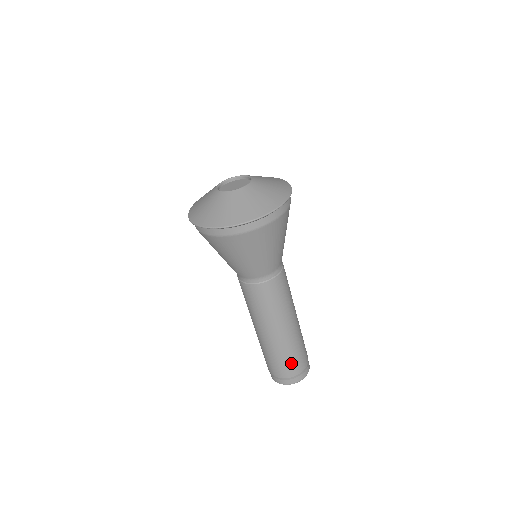
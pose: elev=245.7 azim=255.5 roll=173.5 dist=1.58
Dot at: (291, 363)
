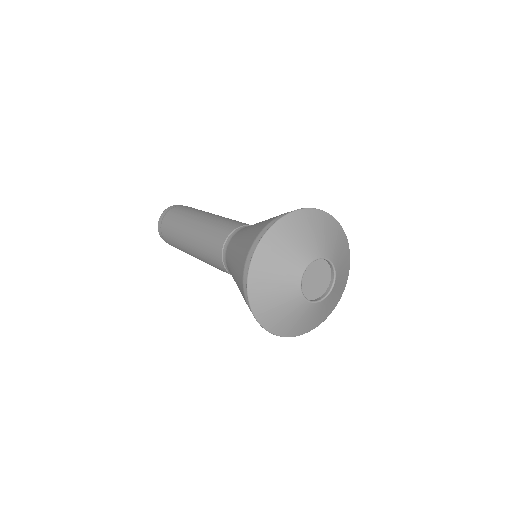
Dot at: occluded
